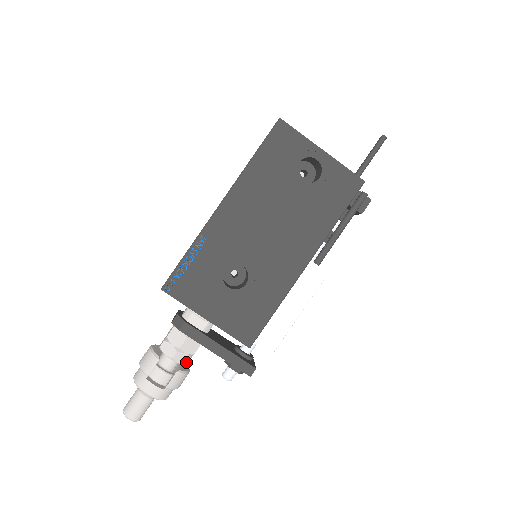
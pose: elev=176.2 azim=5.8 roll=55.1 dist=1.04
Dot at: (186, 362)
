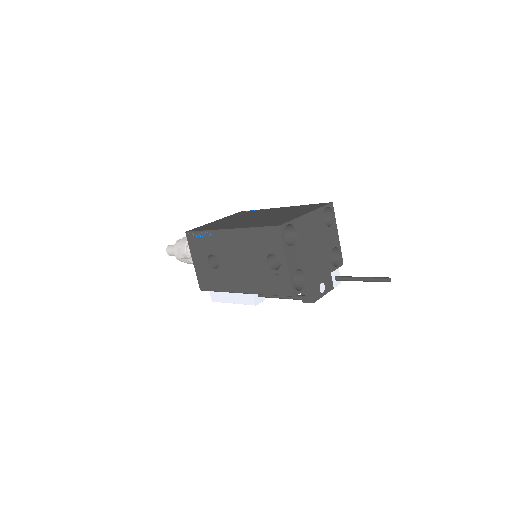
Dot at: occluded
